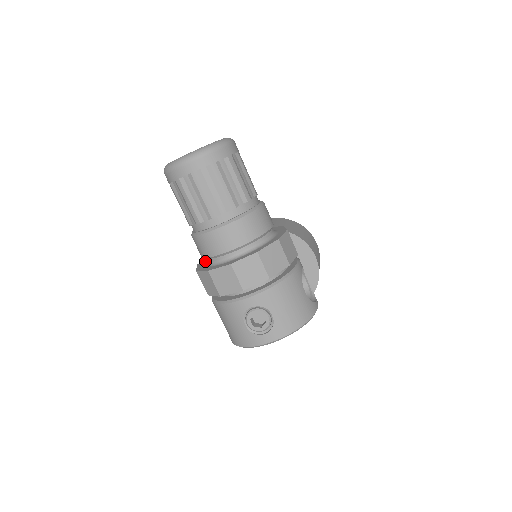
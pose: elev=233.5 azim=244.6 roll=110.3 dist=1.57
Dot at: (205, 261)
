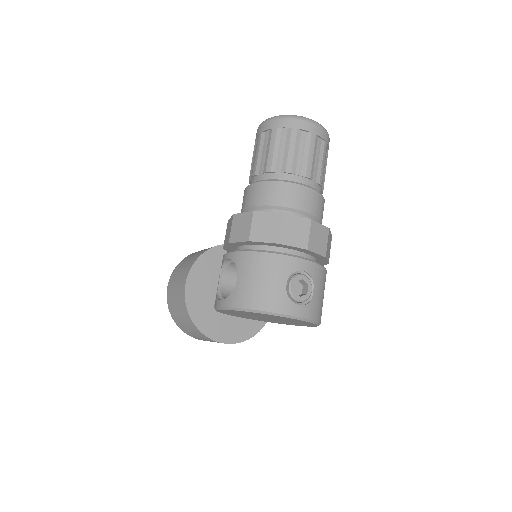
Dot at: occluded
